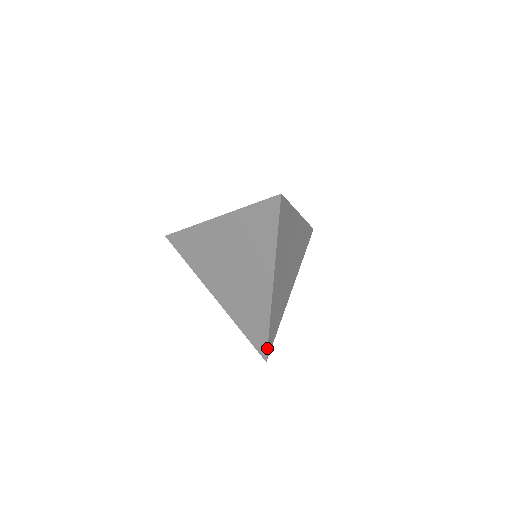
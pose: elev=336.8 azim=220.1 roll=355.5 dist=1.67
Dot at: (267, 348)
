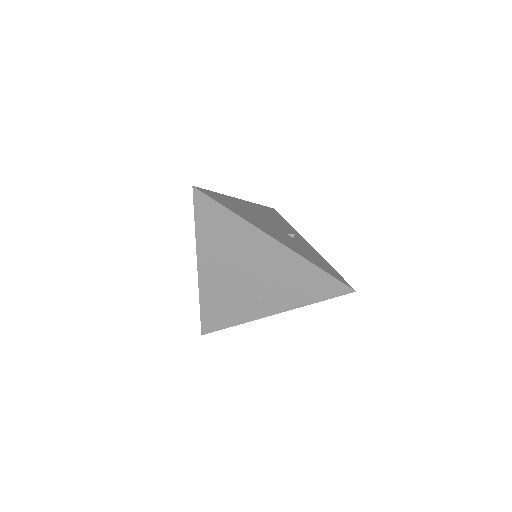
Dot at: (214, 331)
